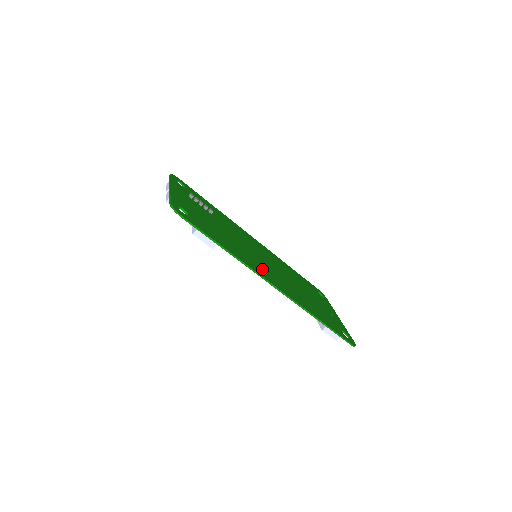
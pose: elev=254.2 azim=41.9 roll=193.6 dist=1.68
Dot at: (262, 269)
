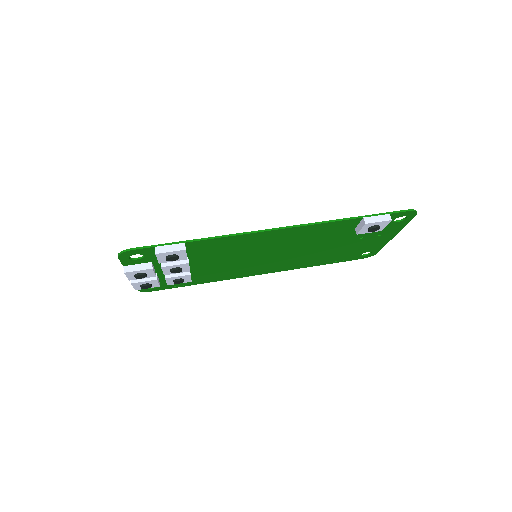
Dot at: (258, 241)
